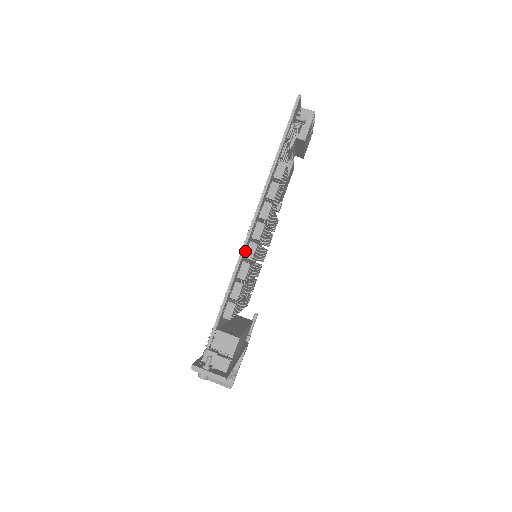
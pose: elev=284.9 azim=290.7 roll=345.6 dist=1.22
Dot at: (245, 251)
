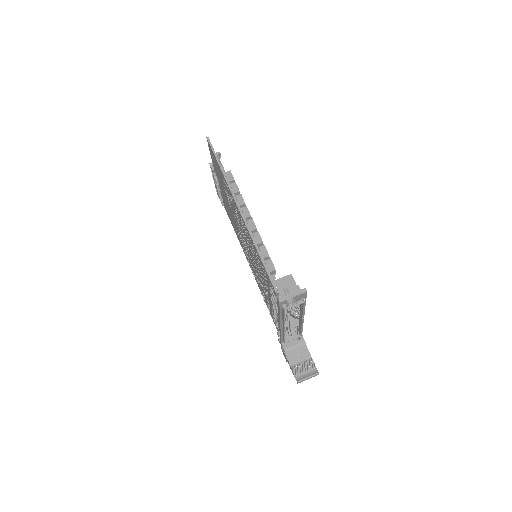
Dot at: (248, 228)
